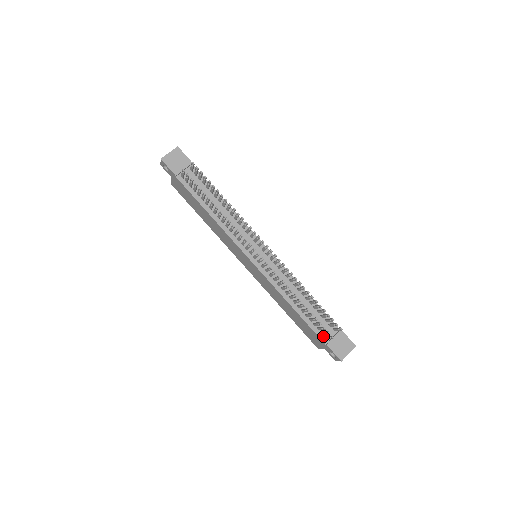
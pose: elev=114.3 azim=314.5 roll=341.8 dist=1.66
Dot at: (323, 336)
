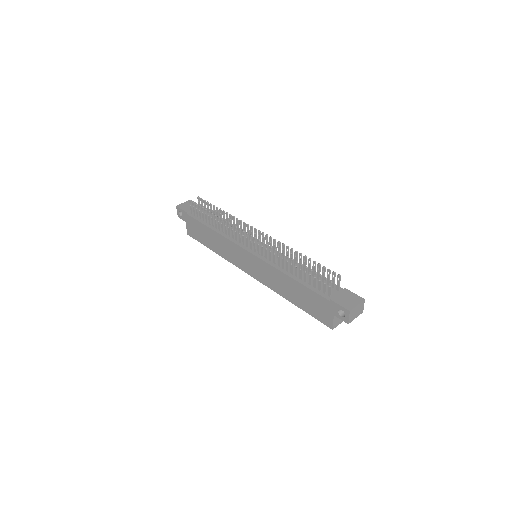
Dot at: (326, 295)
